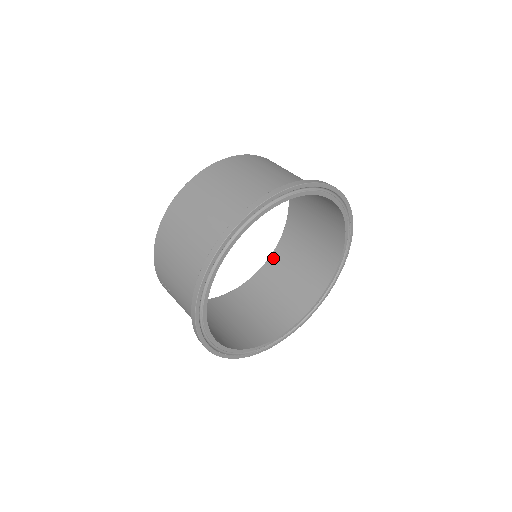
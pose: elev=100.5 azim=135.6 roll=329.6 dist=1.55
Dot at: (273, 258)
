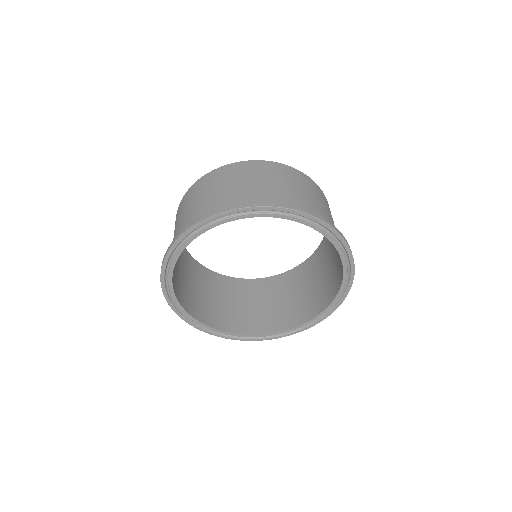
Dot at: (286, 274)
